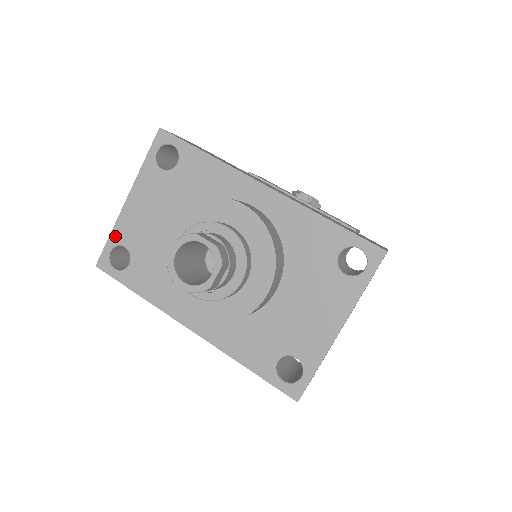
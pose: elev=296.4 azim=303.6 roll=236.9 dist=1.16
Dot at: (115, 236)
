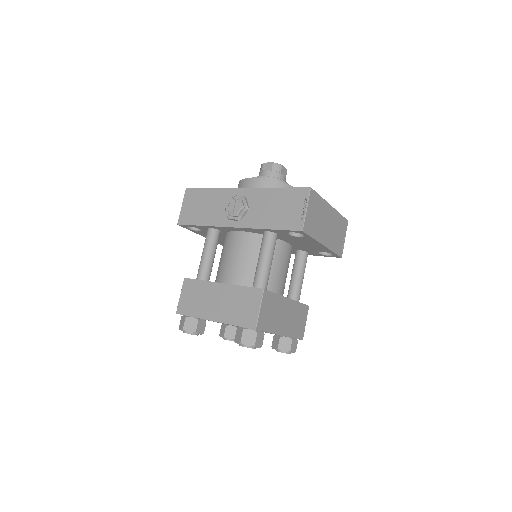
Dot at: occluded
